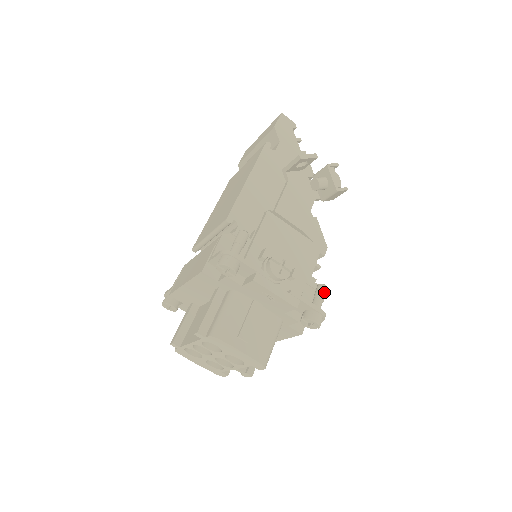
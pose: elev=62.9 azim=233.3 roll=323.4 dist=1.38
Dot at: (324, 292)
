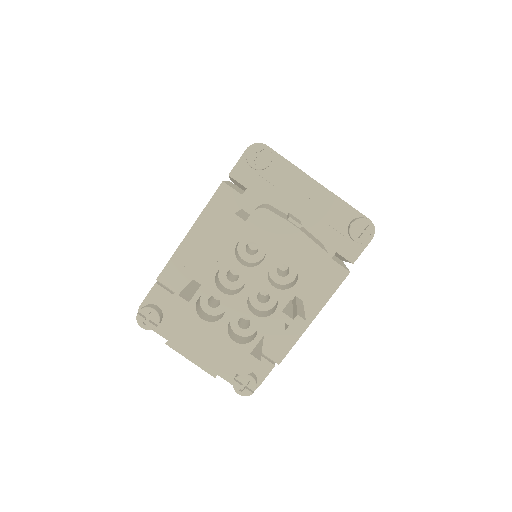
Dot at: occluded
